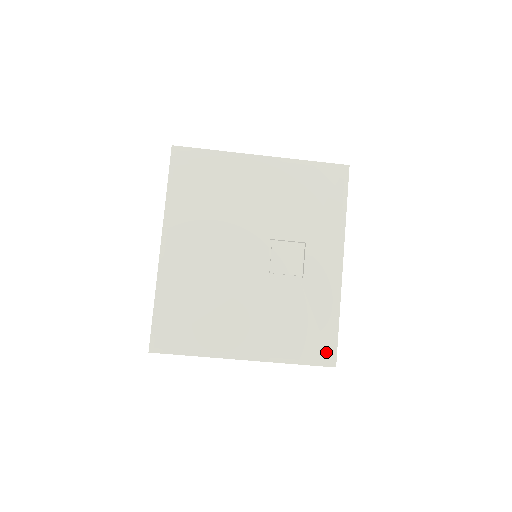
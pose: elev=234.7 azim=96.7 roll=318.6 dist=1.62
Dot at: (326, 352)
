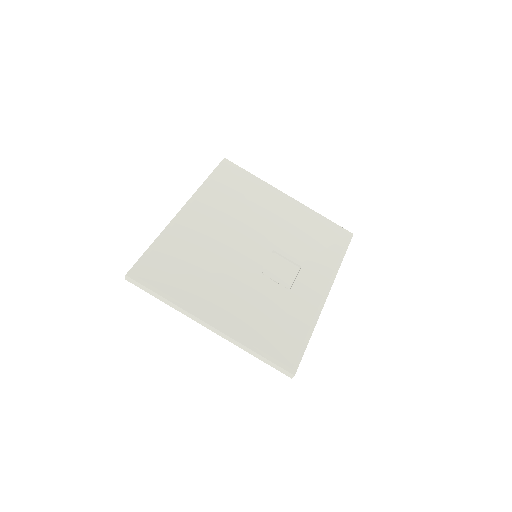
Dot at: (290, 357)
